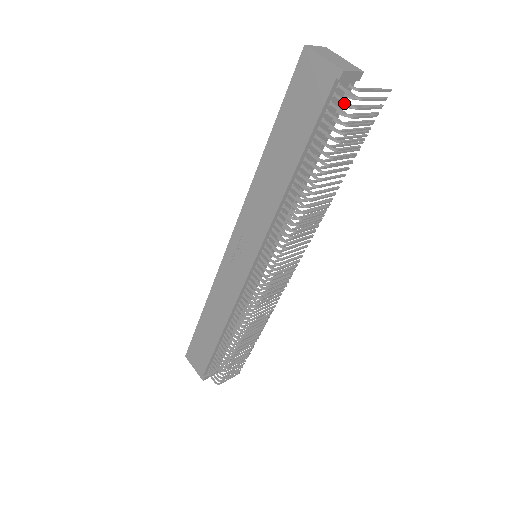
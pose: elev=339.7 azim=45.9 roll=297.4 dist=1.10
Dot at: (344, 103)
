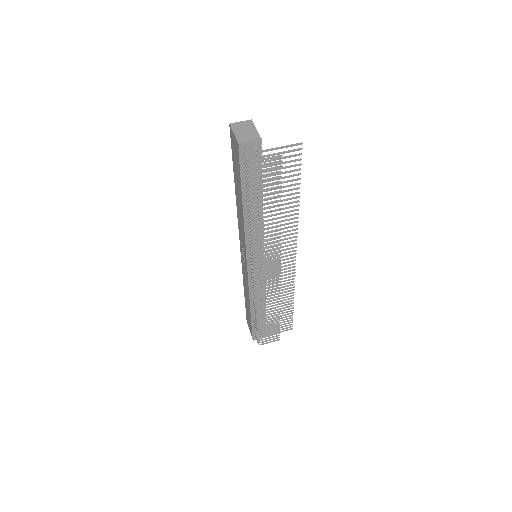
Dot at: (246, 163)
